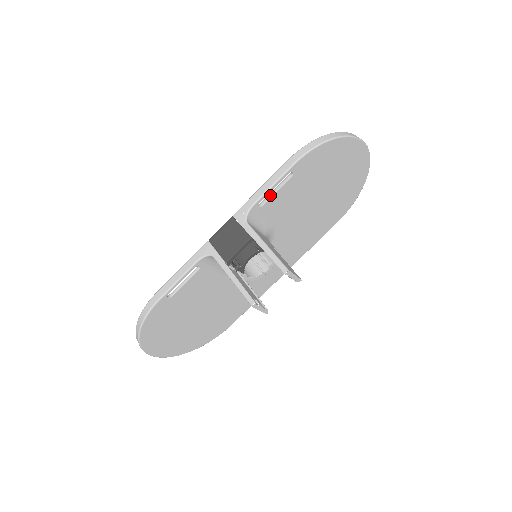
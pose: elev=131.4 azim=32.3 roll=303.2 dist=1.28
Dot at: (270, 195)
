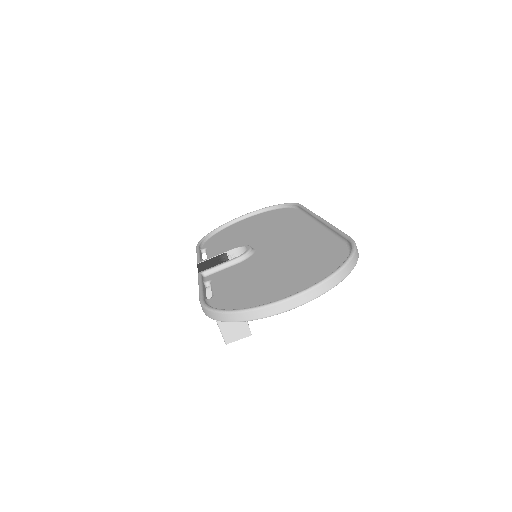
Dot at: occluded
